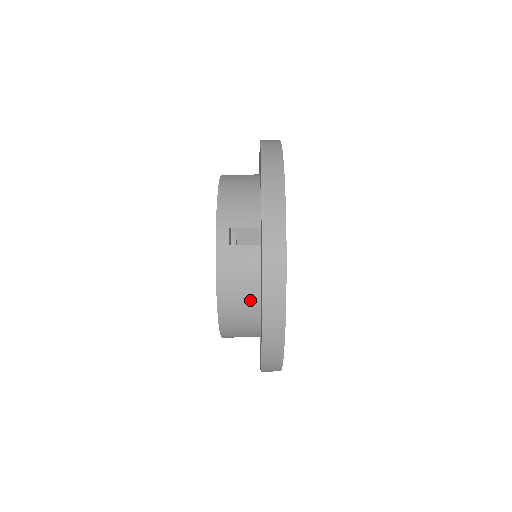
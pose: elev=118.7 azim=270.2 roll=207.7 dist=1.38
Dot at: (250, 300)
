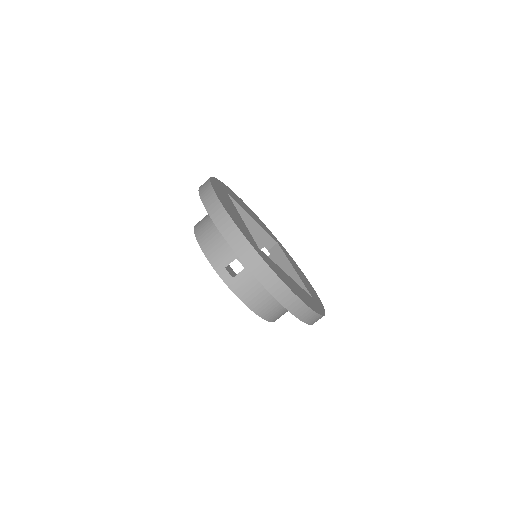
Dot at: occluded
